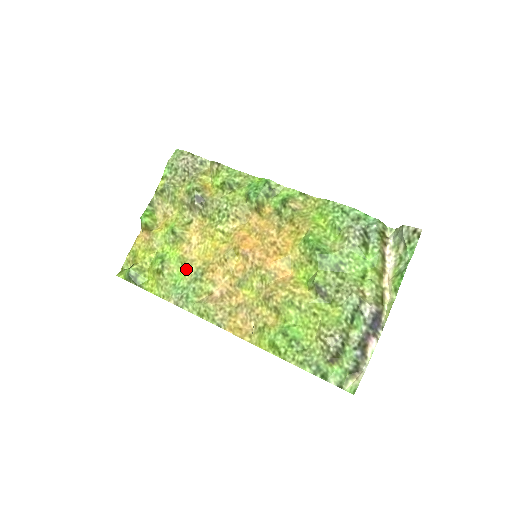
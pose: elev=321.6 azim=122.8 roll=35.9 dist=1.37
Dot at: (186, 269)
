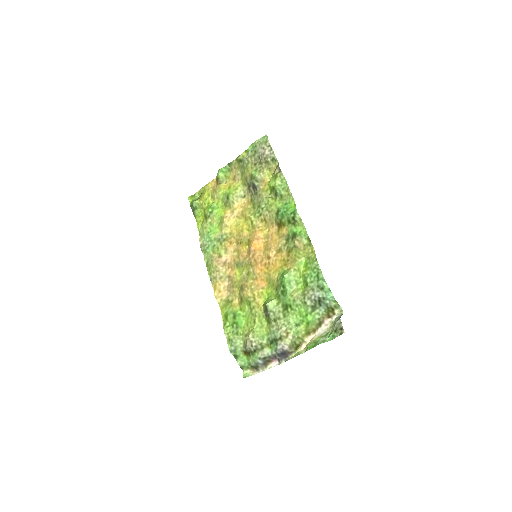
Dot at: (220, 228)
